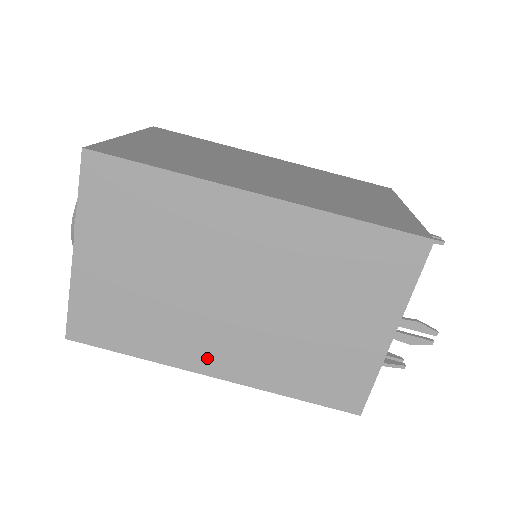
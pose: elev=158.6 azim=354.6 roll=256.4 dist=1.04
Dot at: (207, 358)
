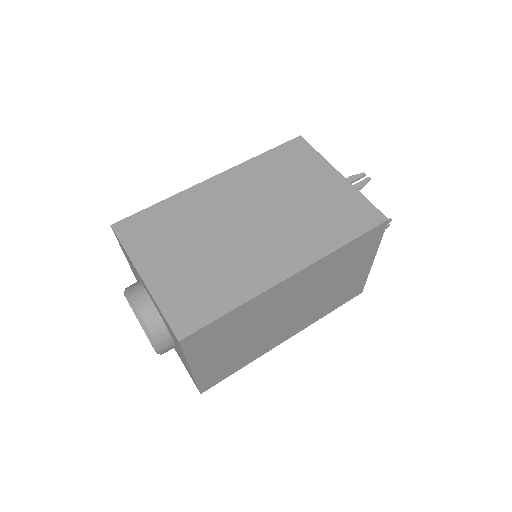
Dot at: (276, 267)
